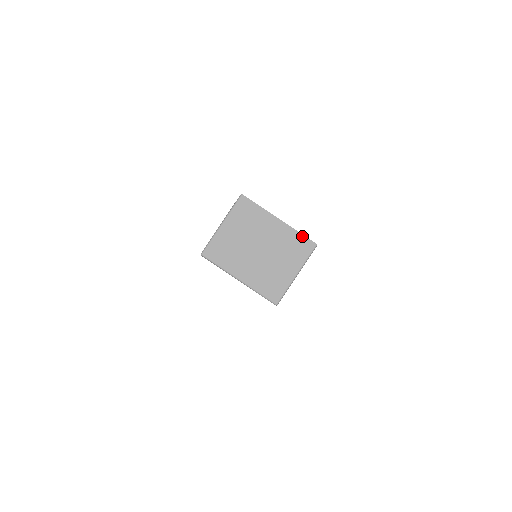
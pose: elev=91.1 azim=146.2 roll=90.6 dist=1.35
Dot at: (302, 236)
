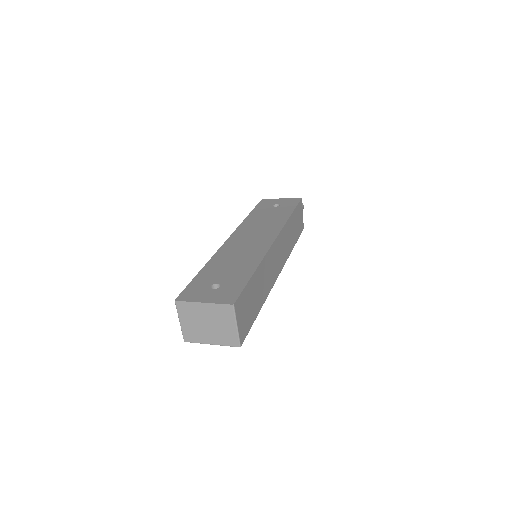
Dot at: (222, 305)
